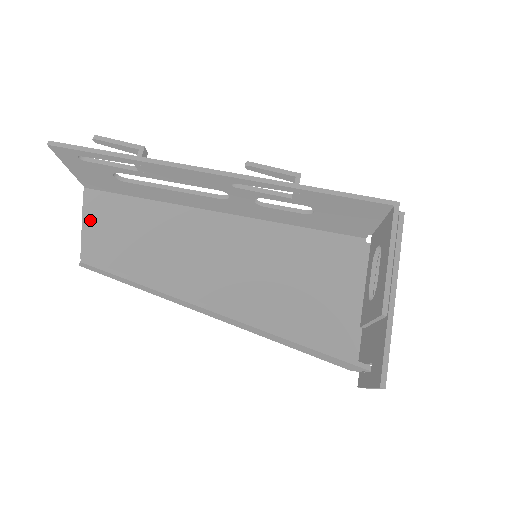
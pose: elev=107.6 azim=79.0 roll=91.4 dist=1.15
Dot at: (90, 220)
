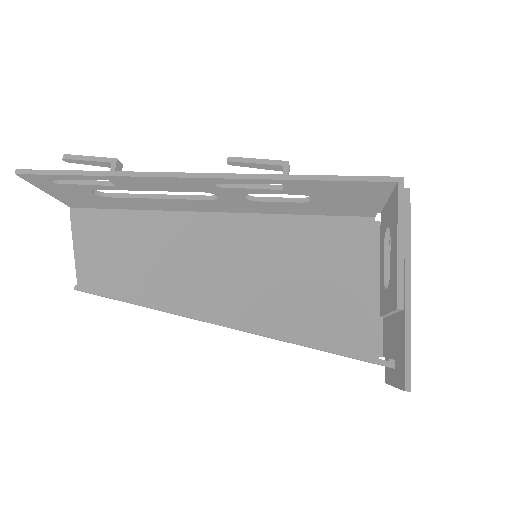
Dot at: (81, 241)
